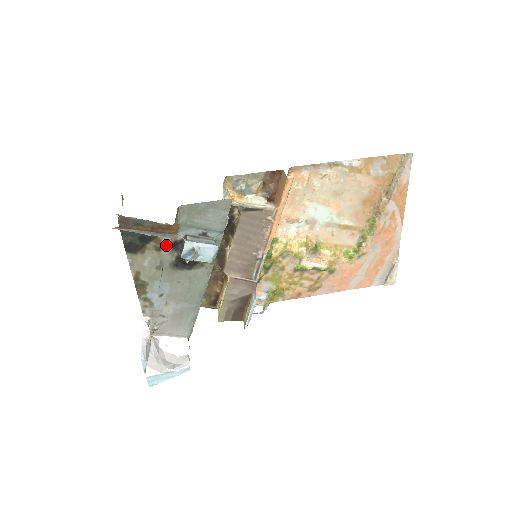
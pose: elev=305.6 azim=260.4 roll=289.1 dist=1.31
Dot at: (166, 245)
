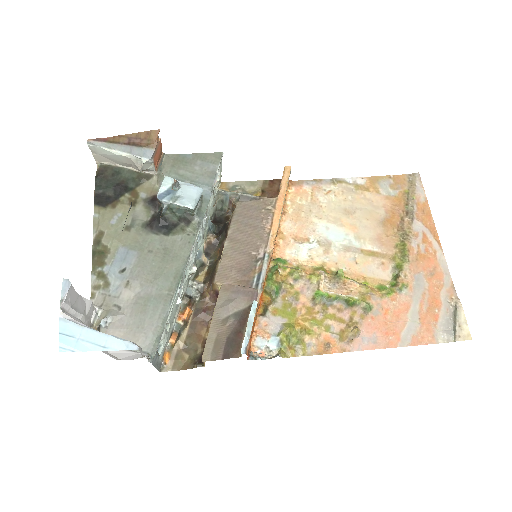
Dot at: (143, 200)
